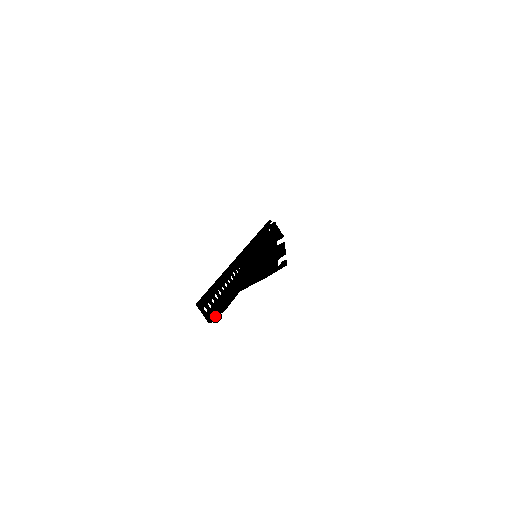
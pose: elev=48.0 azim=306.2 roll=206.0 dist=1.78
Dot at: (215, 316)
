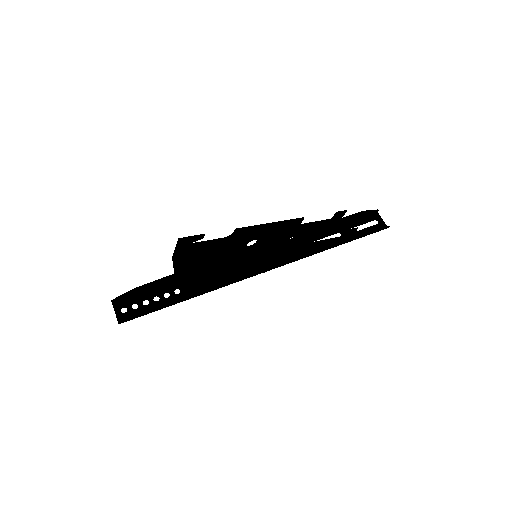
Dot at: (127, 318)
